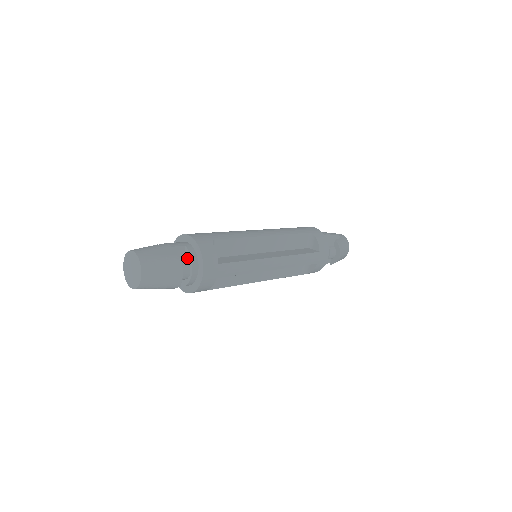
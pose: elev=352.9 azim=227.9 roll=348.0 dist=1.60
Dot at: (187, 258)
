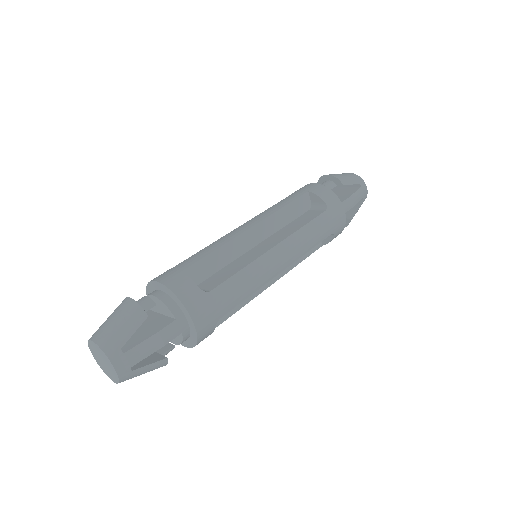
Dot at: occluded
